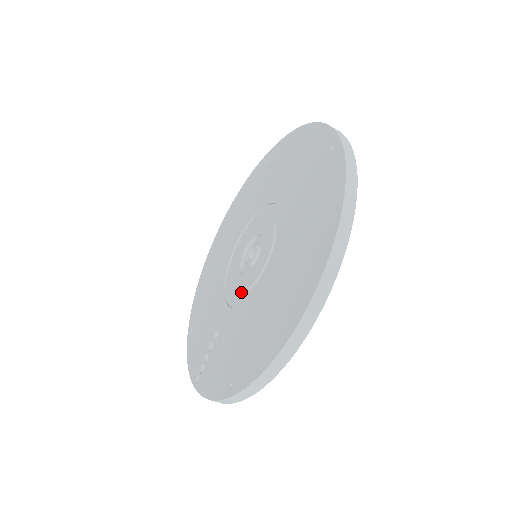
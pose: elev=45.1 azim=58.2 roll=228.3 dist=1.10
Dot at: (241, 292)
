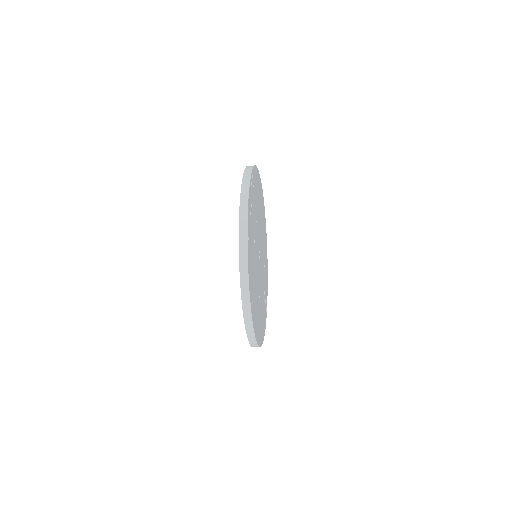
Dot at: occluded
